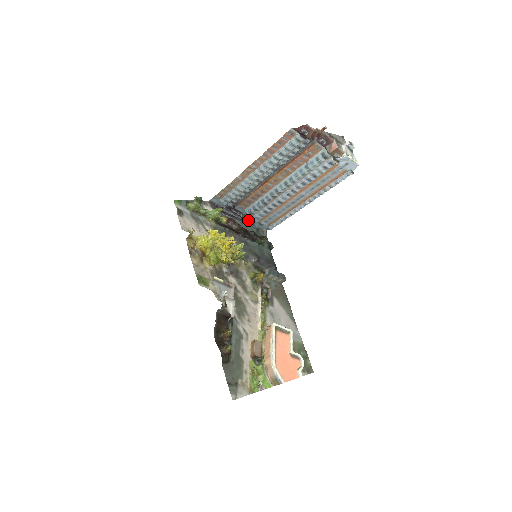
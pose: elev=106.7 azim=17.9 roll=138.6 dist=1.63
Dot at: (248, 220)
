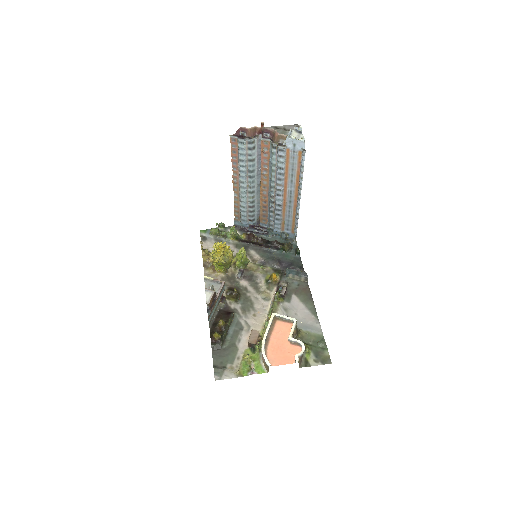
Dot at: (274, 233)
